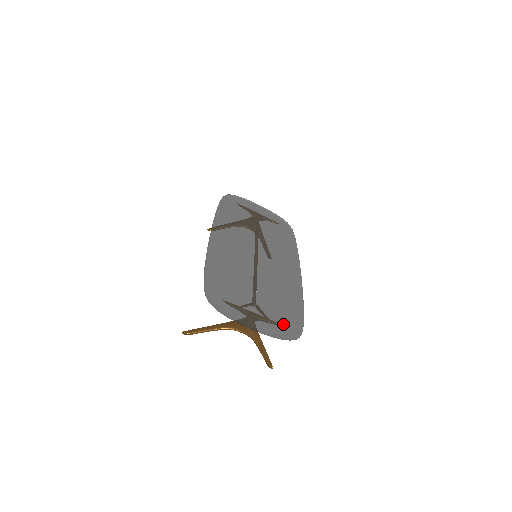
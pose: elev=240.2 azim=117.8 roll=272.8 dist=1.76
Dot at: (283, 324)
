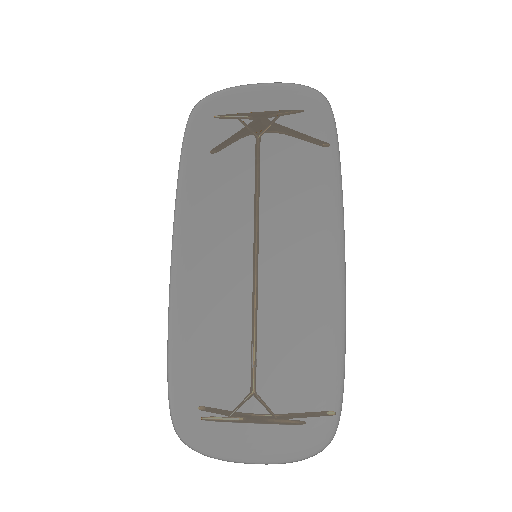
Dot at: (304, 418)
